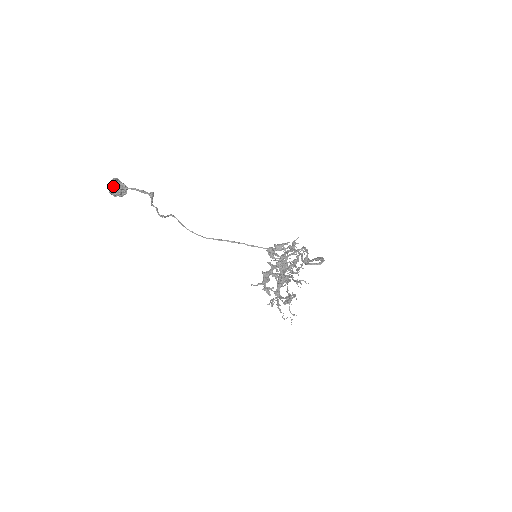
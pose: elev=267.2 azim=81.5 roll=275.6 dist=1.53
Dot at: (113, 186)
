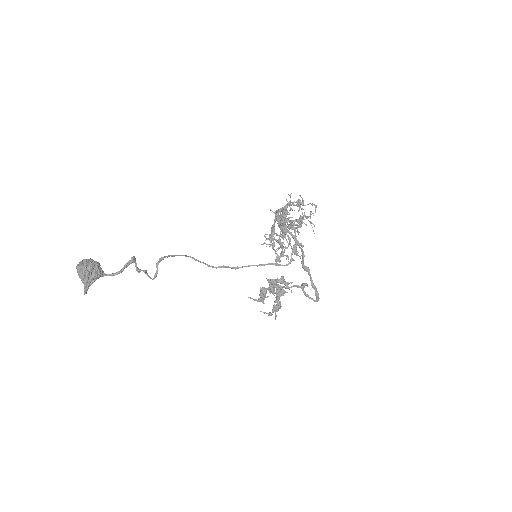
Dot at: (88, 288)
